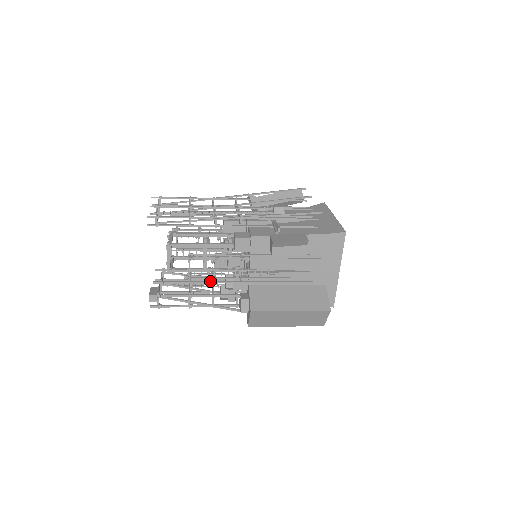
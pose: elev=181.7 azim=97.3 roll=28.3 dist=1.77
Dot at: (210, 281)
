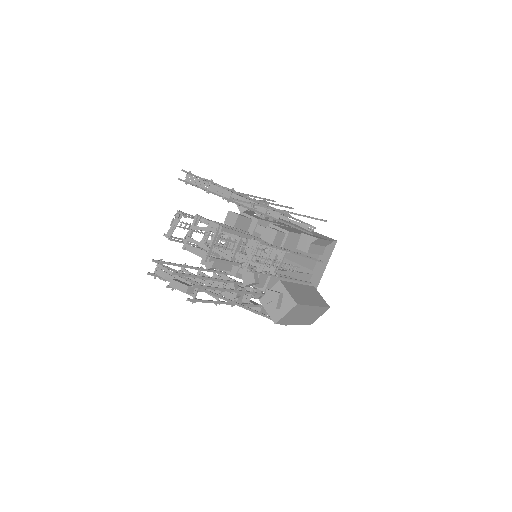
Dot at: (260, 272)
